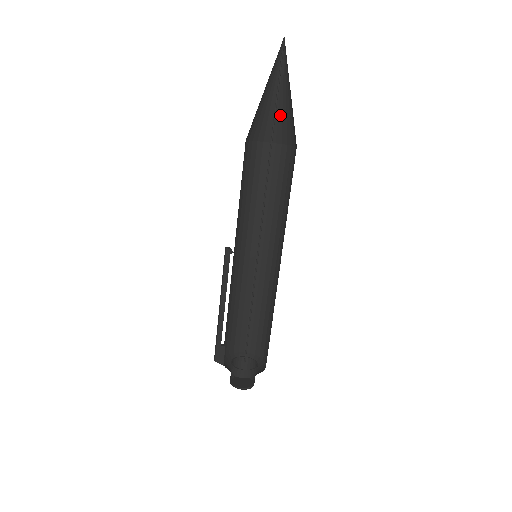
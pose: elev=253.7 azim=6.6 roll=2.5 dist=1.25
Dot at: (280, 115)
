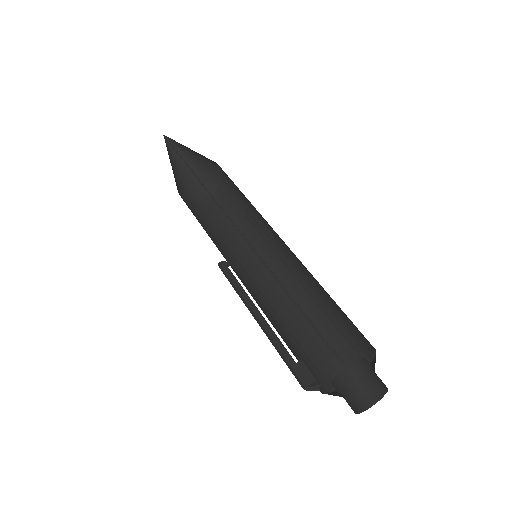
Dot at: (198, 175)
